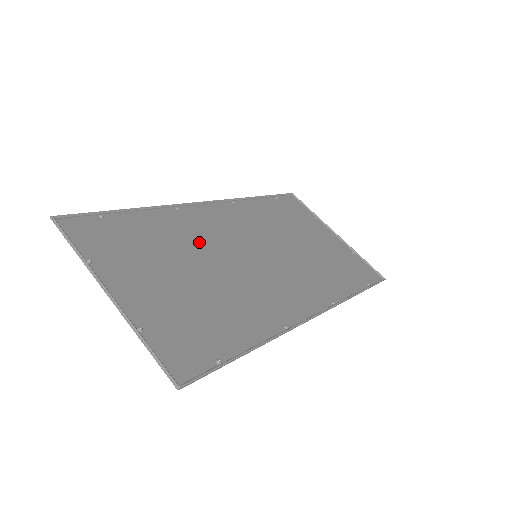
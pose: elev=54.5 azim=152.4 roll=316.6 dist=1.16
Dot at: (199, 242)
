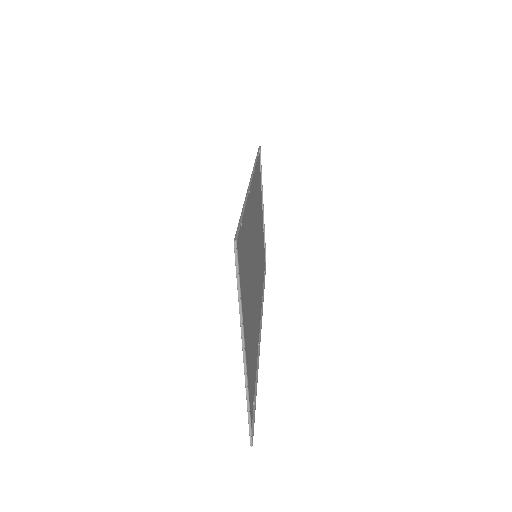
Dot at: (251, 247)
